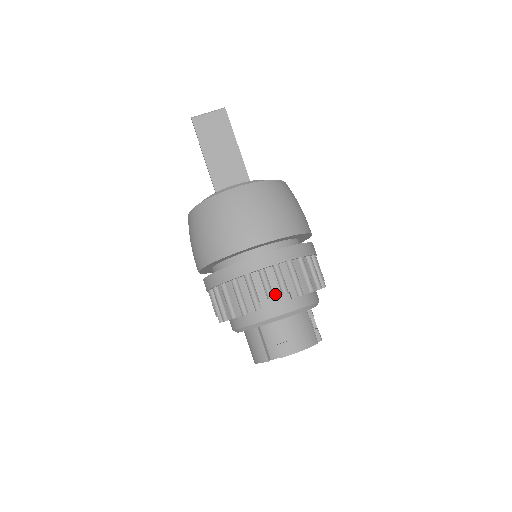
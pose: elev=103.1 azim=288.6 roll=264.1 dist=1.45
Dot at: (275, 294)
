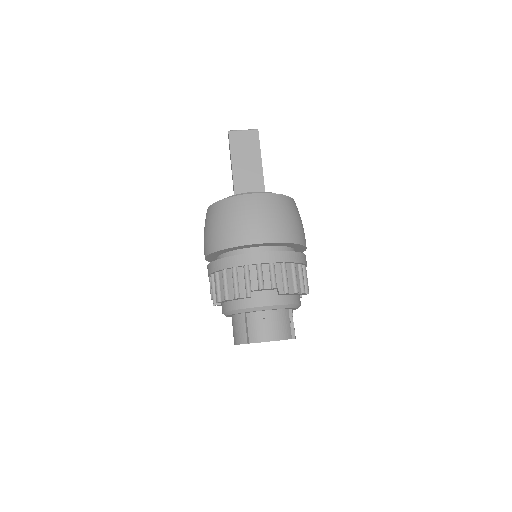
Dot at: (266, 287)
